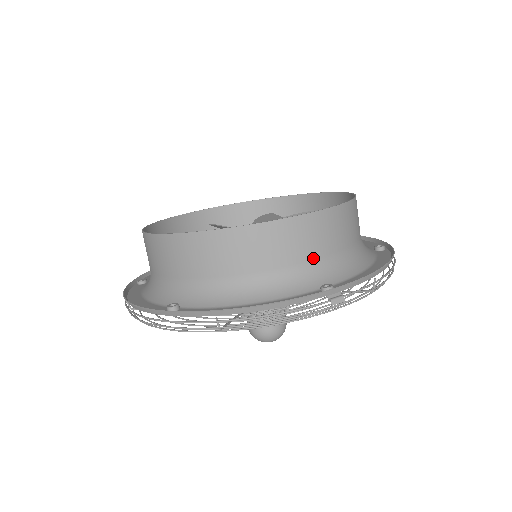
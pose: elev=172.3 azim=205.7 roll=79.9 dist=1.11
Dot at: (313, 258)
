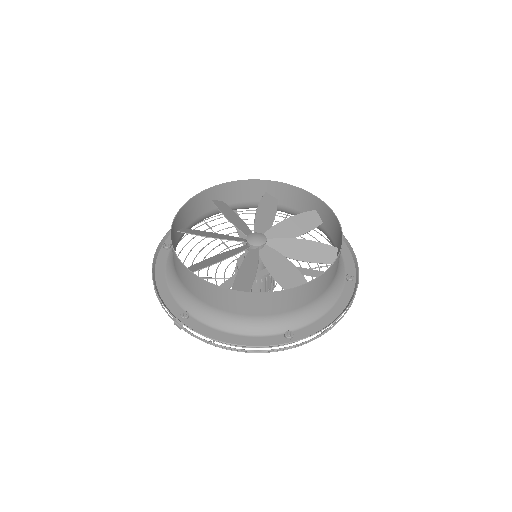
Dot at: occluded
